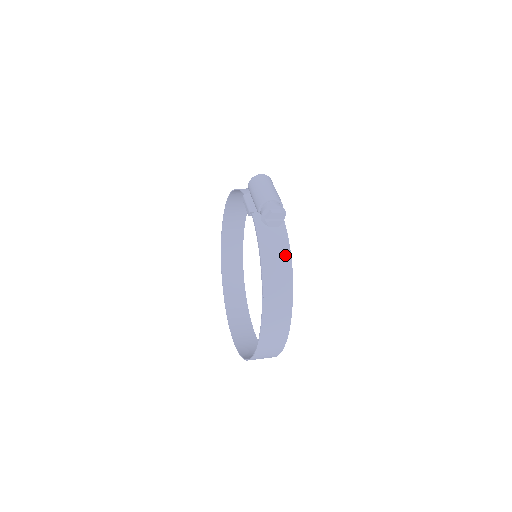
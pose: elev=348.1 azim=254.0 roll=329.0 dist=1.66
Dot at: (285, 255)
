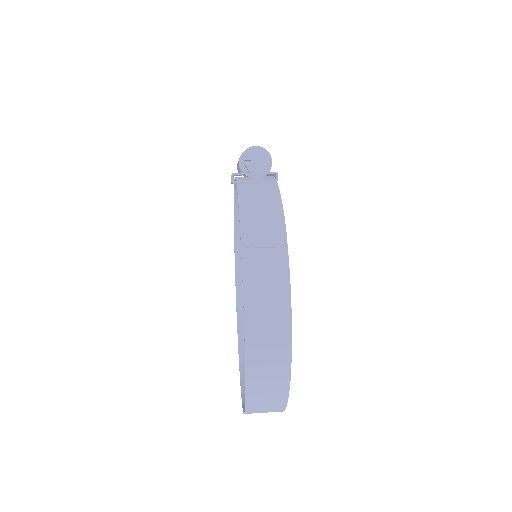
Dot at: (273, 199)
